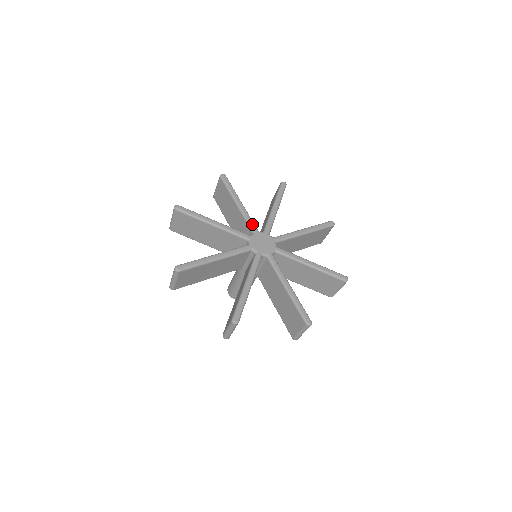
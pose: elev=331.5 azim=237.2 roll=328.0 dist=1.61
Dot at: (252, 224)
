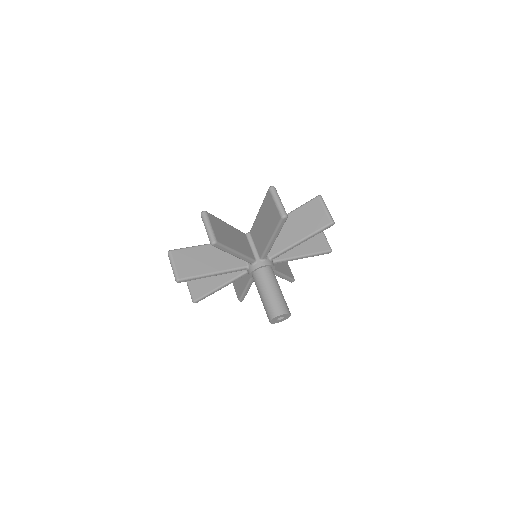
Dot at: occluded
